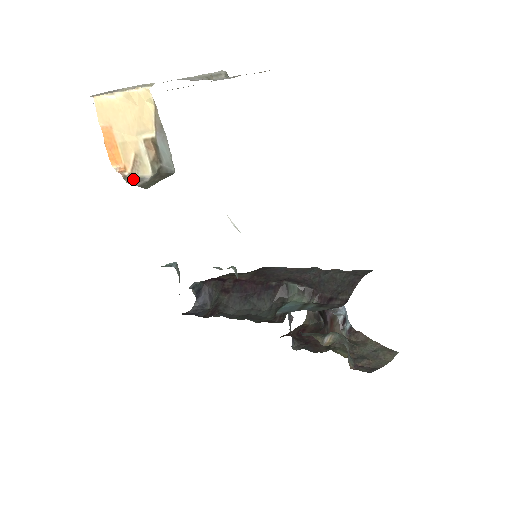
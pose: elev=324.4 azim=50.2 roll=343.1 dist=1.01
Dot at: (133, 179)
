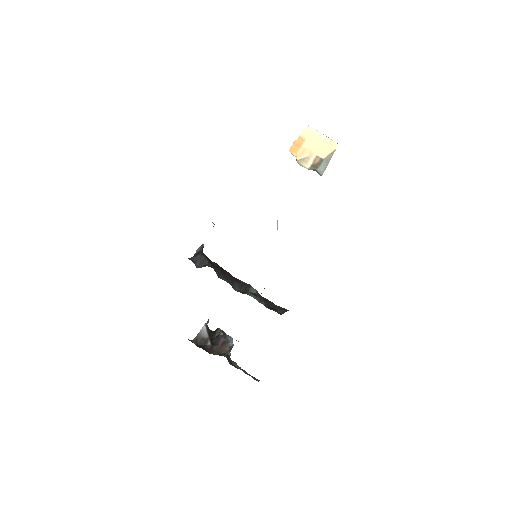
Dot at: (298, 163)
